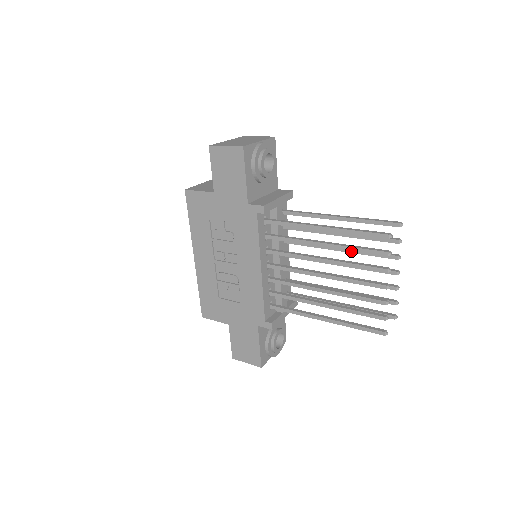
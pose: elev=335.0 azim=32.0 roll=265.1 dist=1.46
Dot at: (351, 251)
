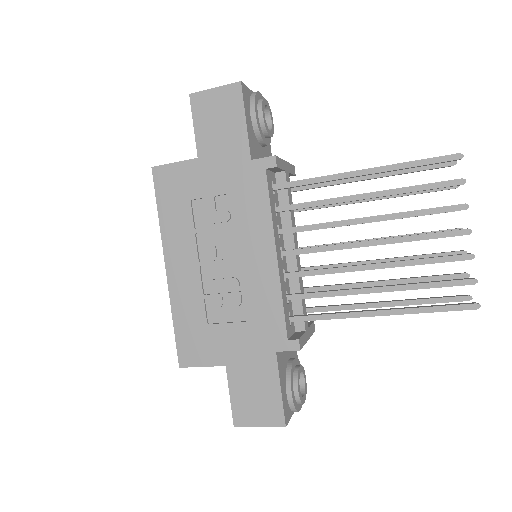
Dot at: occluded
